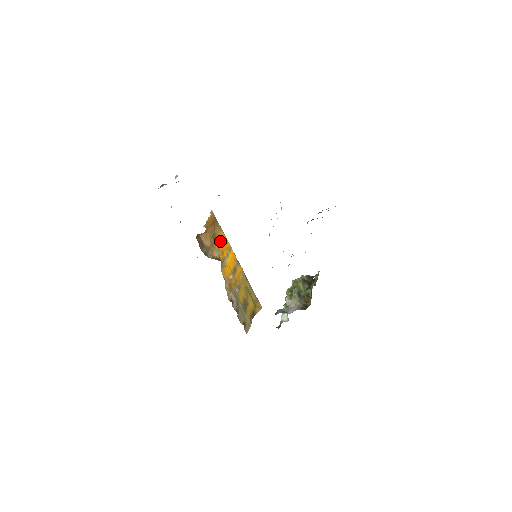
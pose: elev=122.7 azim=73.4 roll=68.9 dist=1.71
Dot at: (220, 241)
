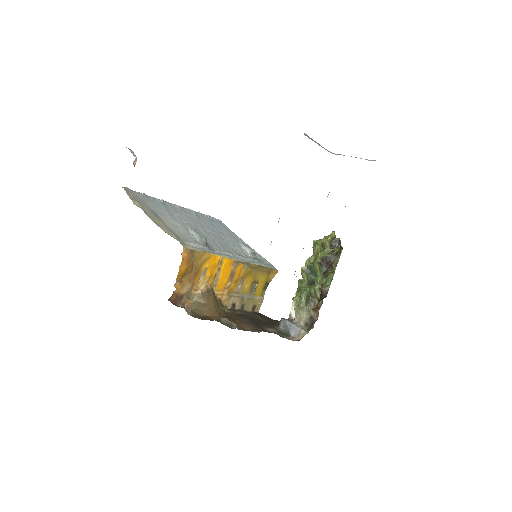
Dot at: (205, 265)
